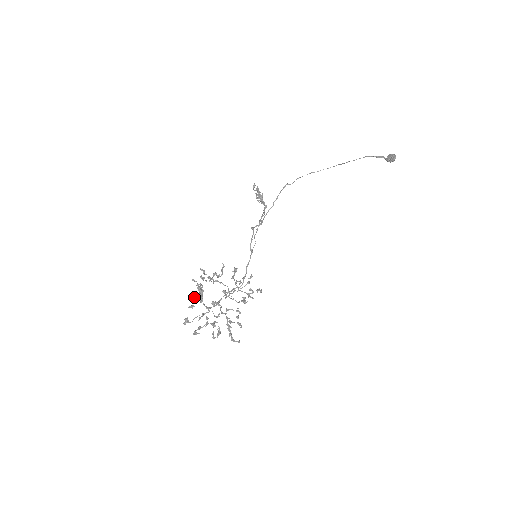
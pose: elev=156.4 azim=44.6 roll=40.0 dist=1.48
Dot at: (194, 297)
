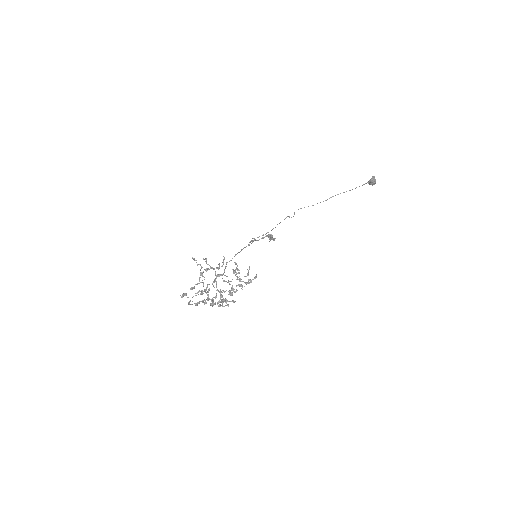
Dot at: (197, 284)
